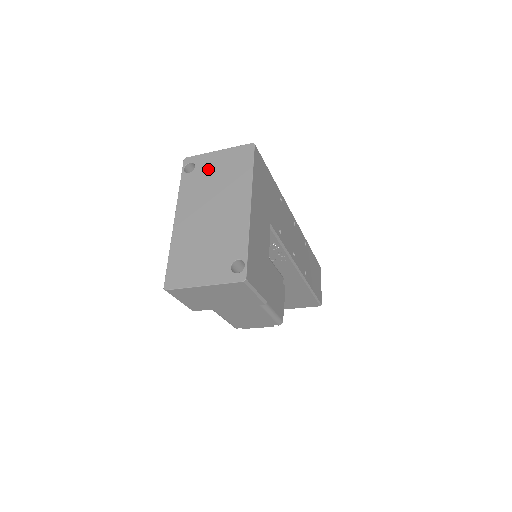
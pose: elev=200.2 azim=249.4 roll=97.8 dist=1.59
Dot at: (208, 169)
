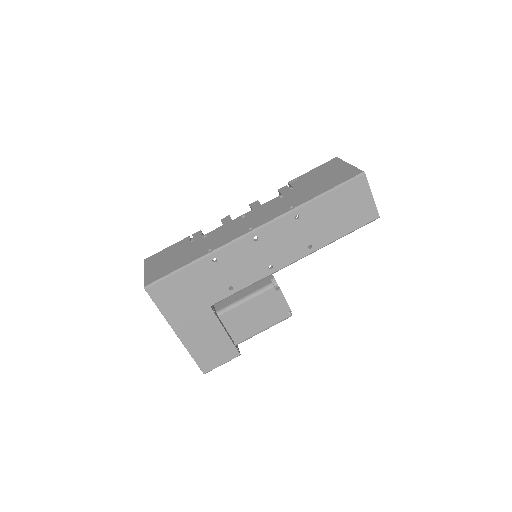
Dot at: occluded
